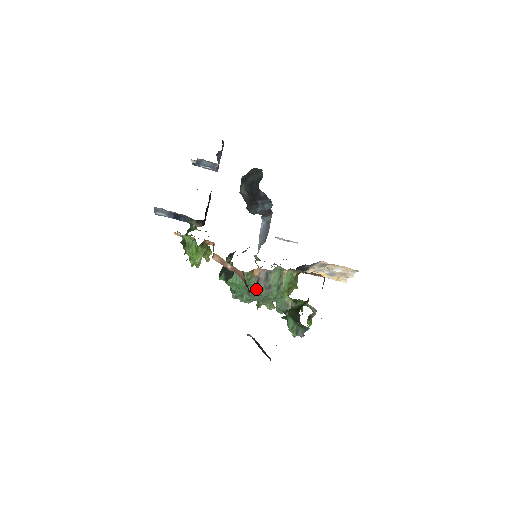
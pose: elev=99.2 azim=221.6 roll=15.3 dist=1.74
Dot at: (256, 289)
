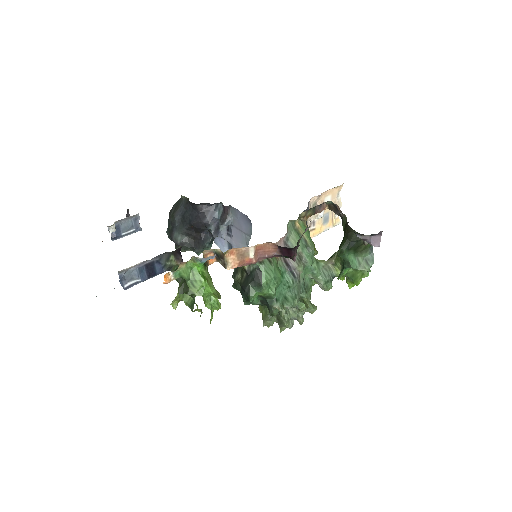
Dot at: (297, 248)
